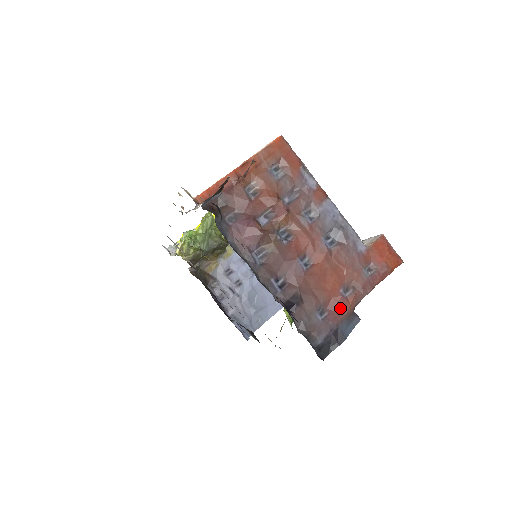
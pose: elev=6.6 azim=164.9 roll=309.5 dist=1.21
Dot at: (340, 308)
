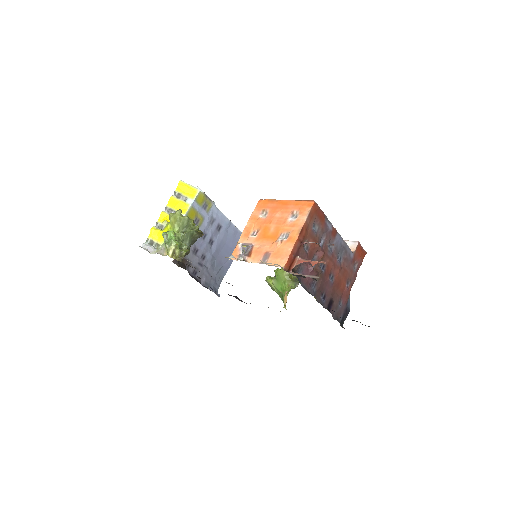
Dot at: (347, 295)
